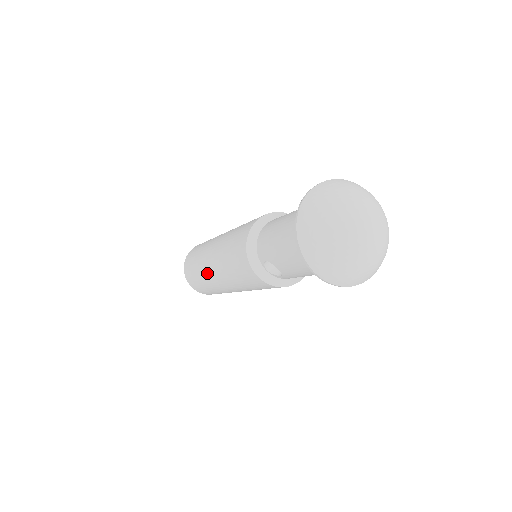
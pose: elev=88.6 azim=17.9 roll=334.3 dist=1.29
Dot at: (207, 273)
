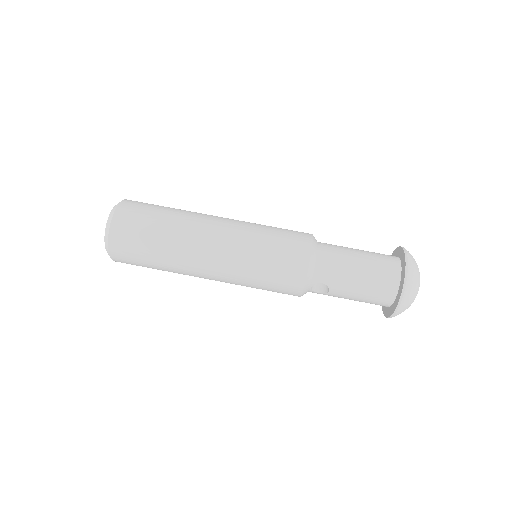
Dot at: (192, 259)
